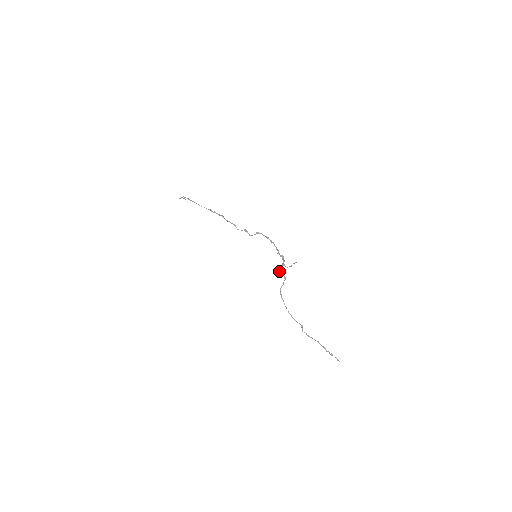
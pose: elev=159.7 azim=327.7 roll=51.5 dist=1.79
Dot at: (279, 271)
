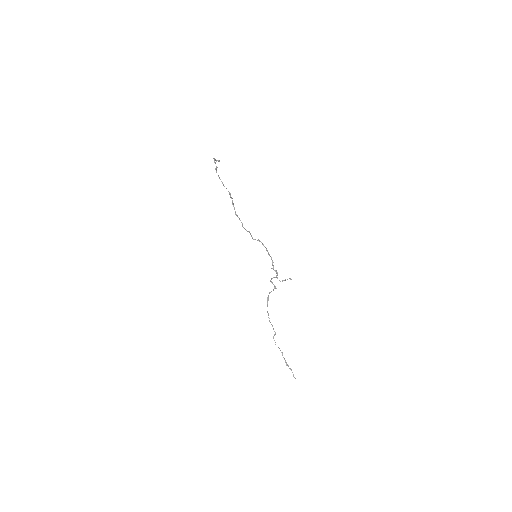
Dot at: occluded
